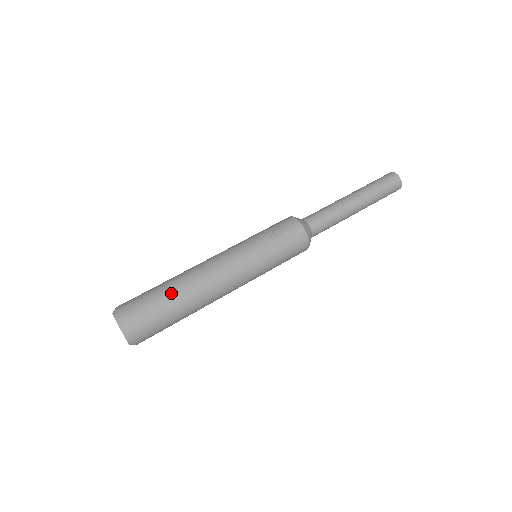
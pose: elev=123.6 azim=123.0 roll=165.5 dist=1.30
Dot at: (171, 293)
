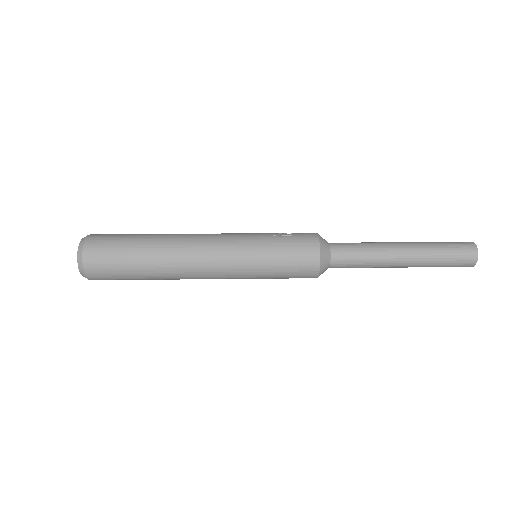
Dot at: (144, 237)
